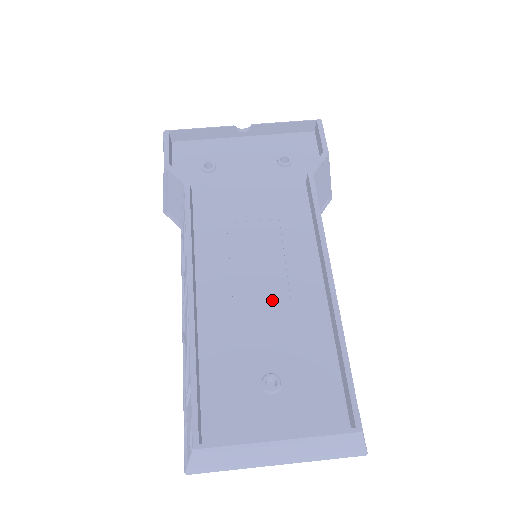
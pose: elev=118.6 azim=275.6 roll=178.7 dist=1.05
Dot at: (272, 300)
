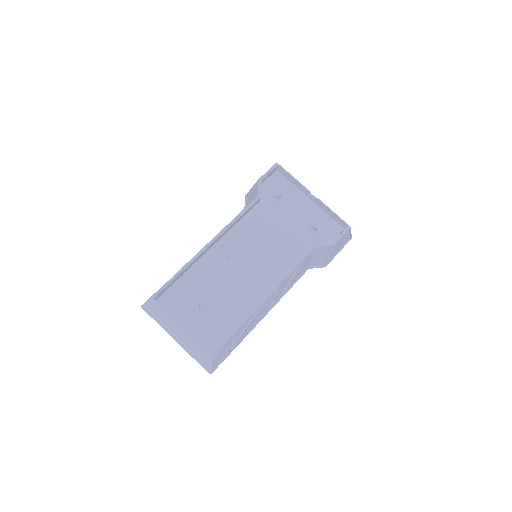
Dot at: (238, 279)
